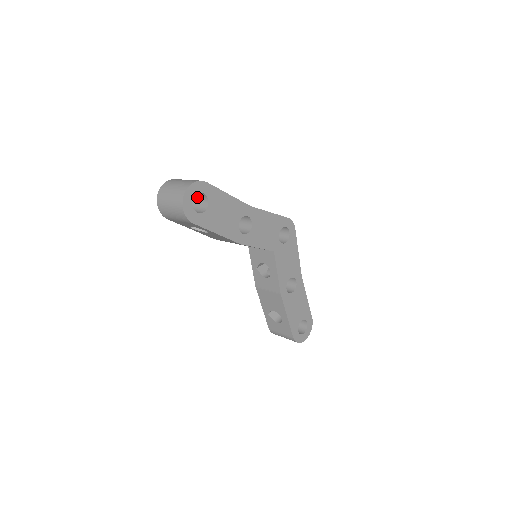
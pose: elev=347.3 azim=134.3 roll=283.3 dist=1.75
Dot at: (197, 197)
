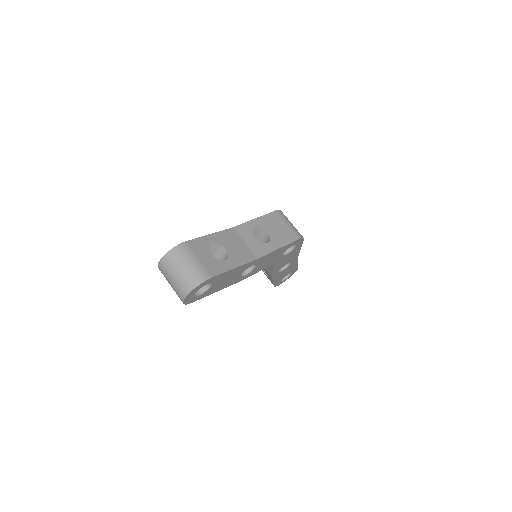
Dot at: occluded
